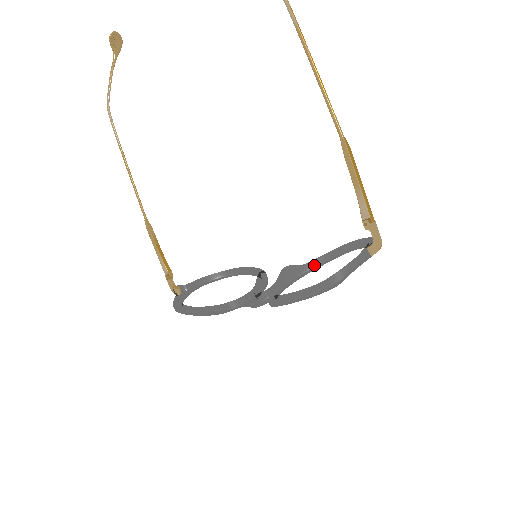
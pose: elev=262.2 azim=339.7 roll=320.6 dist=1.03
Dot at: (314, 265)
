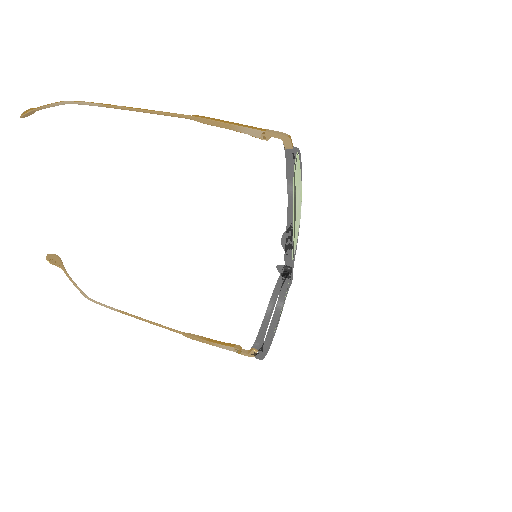
Dot at: occluded
